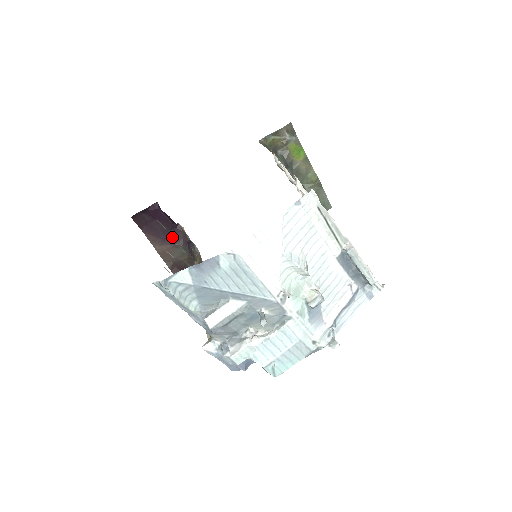
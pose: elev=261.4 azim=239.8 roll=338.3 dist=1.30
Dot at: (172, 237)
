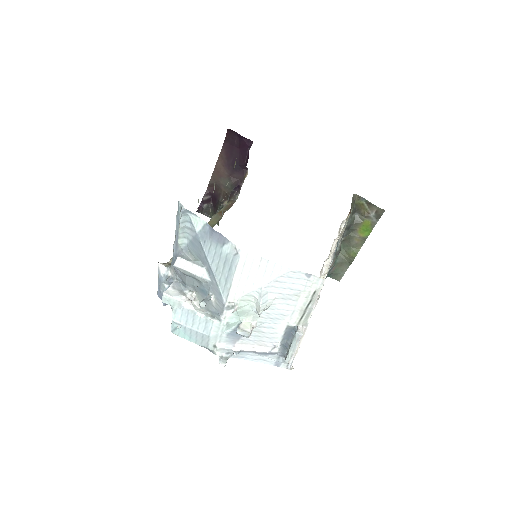
Dot at: (234, 170)
